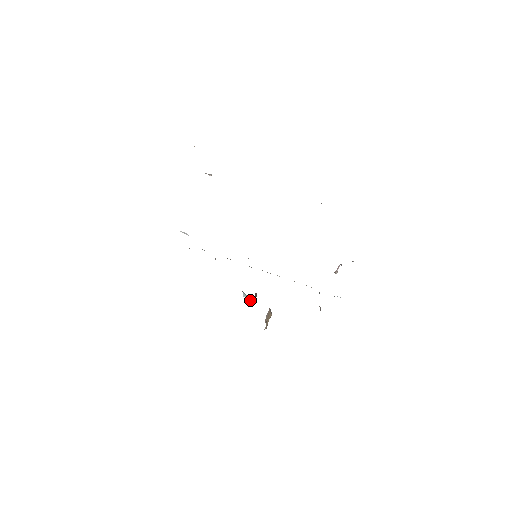
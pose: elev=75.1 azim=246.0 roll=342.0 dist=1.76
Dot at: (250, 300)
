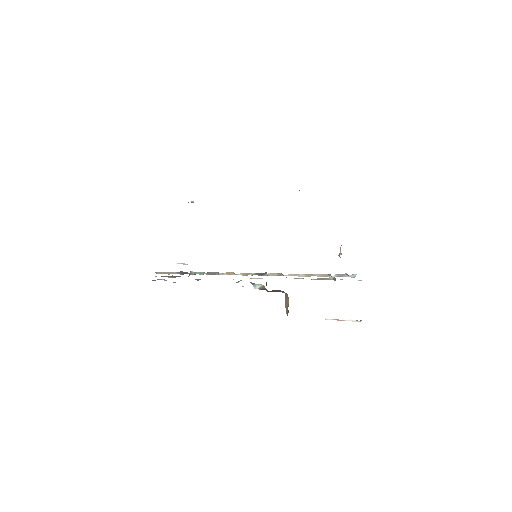
Dot at: (261, 286)
